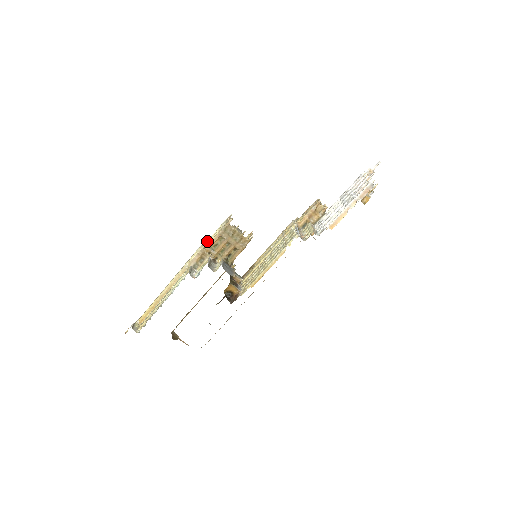
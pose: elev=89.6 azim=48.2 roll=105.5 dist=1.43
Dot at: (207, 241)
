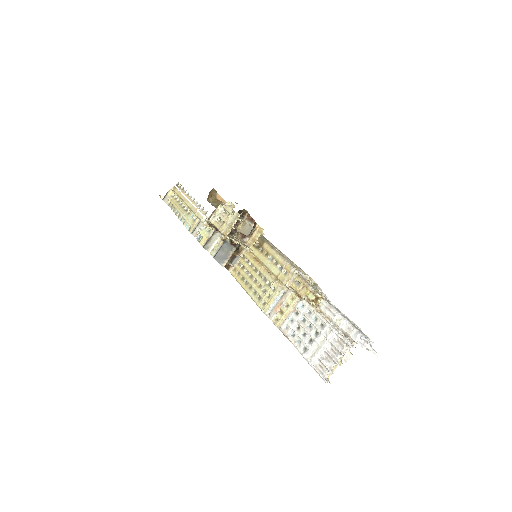
Dot at: (220, 209)
